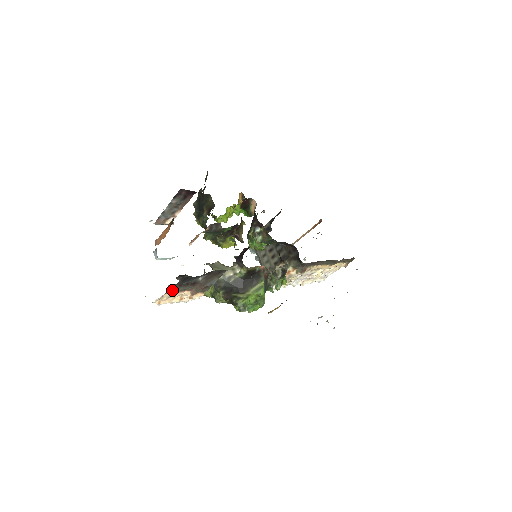
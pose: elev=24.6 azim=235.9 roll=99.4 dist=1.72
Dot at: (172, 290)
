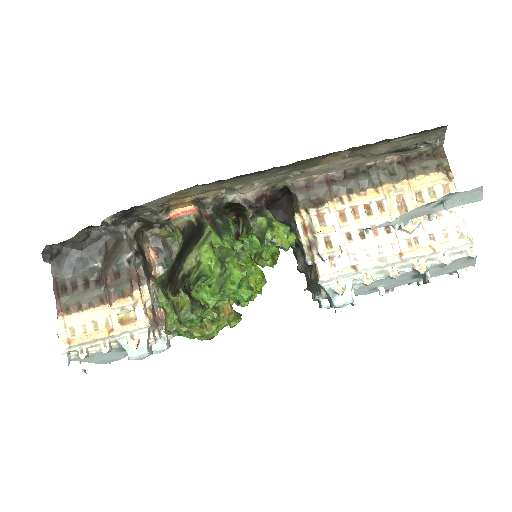
Dot at: (69, 302)
